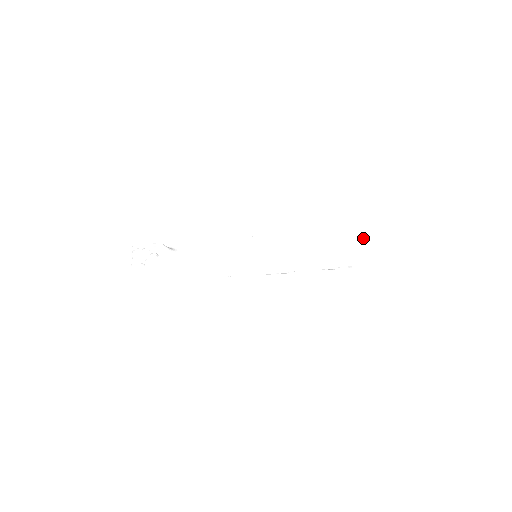
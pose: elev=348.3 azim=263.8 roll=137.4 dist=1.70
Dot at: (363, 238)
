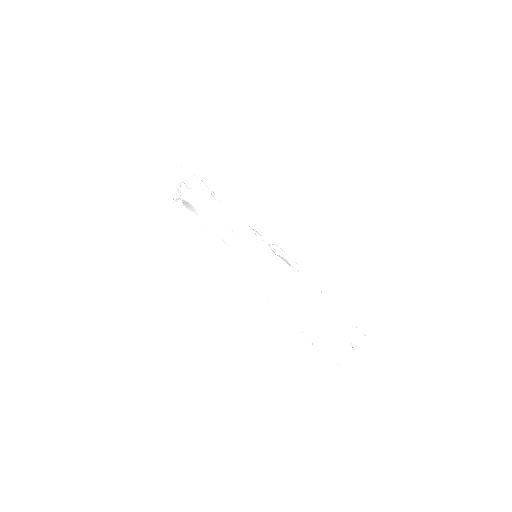
Dot at: (353, 340)
